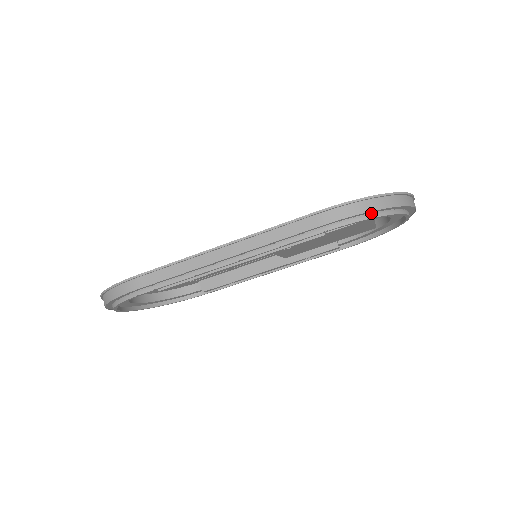
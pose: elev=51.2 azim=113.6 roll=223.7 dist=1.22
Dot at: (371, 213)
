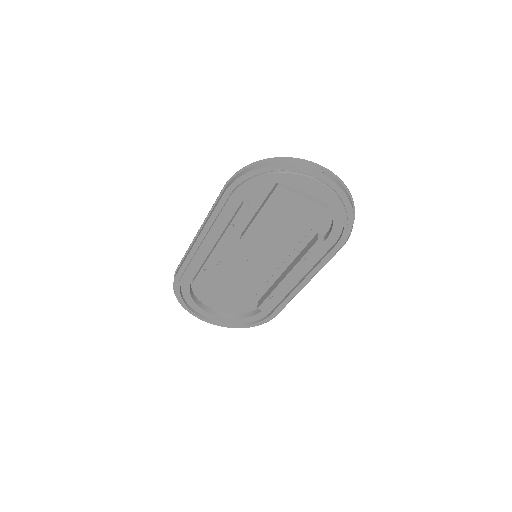
Dot at: (255, 176)
